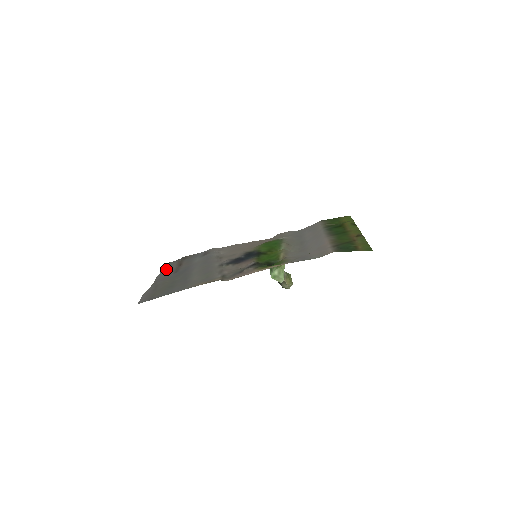
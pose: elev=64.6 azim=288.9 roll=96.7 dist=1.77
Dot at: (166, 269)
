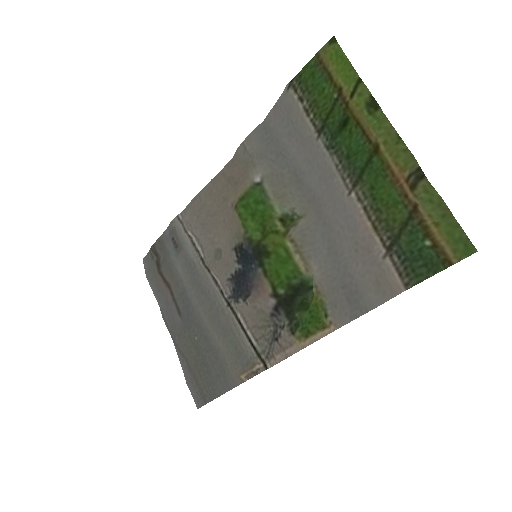
Dot at: (158, 295)
